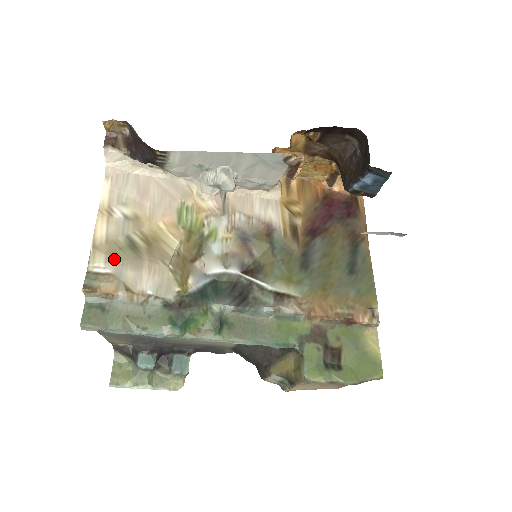
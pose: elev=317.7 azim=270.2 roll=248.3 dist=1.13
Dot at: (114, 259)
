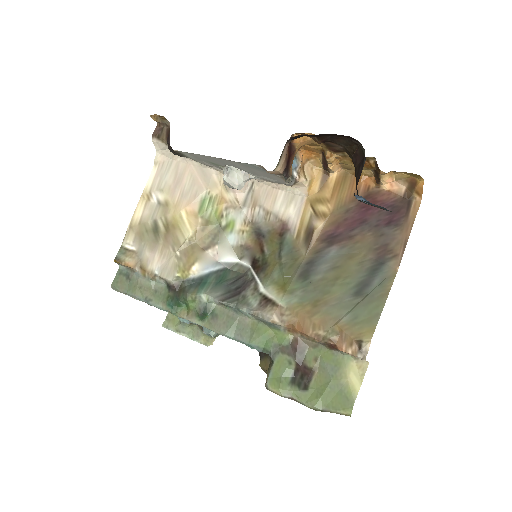
Dot at: (139, 239)
